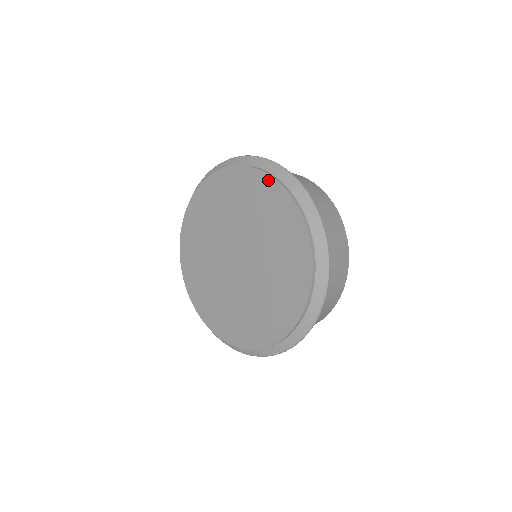
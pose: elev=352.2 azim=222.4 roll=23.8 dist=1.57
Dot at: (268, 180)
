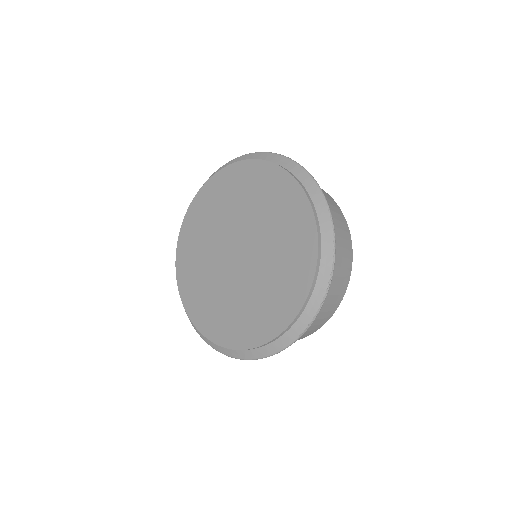
Dot at: (253, 164)
